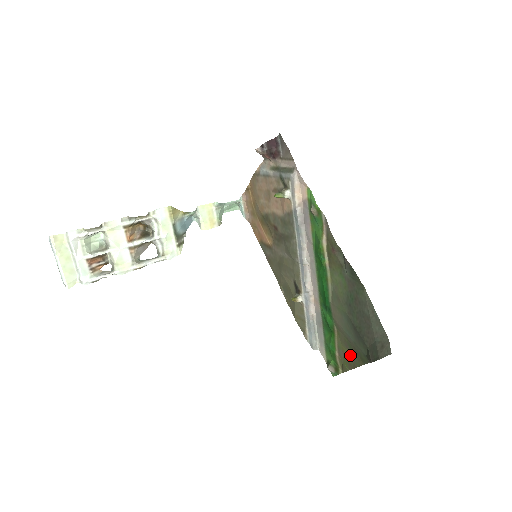
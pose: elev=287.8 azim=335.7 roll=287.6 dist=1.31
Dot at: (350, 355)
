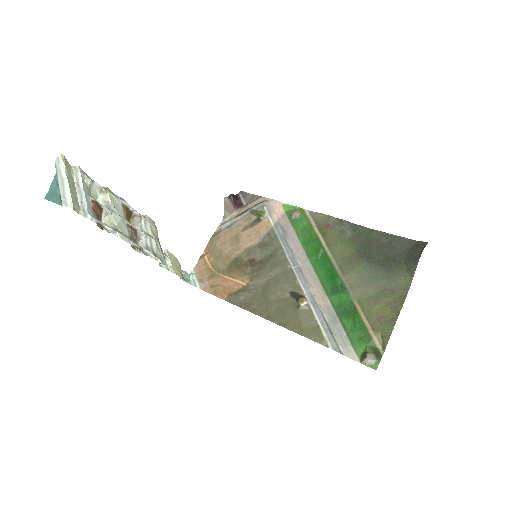
Dot at: (387, 307)
